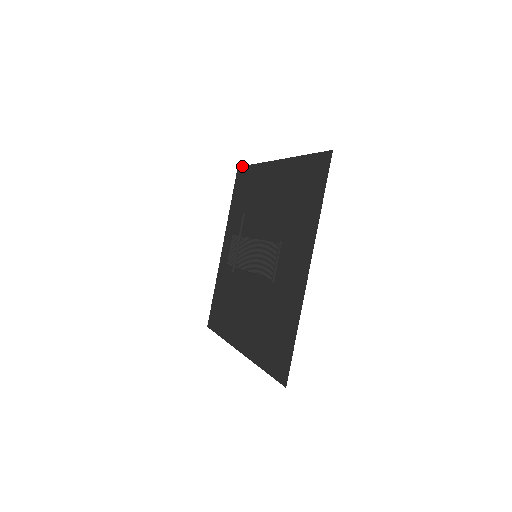
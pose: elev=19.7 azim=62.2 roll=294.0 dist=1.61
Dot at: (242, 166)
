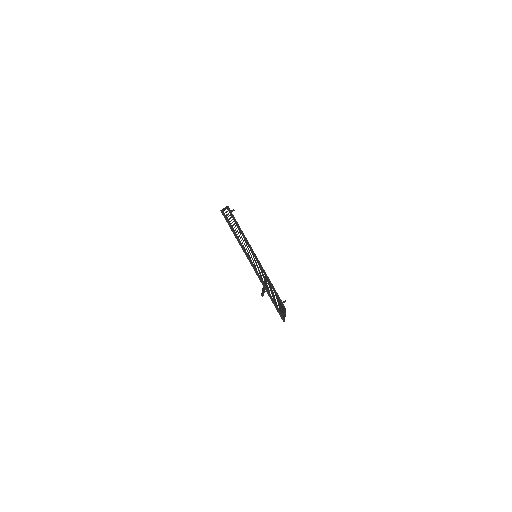
Dot at: occluded
